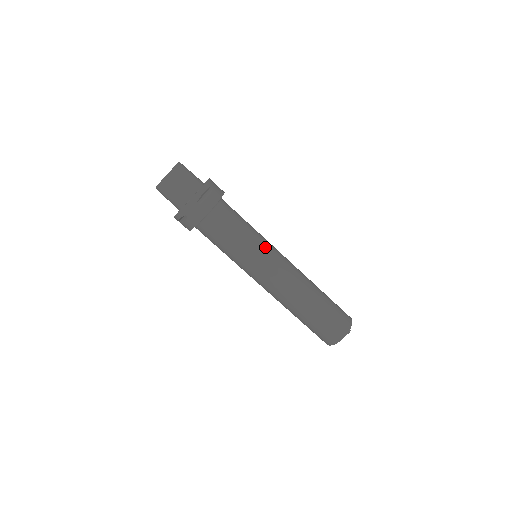
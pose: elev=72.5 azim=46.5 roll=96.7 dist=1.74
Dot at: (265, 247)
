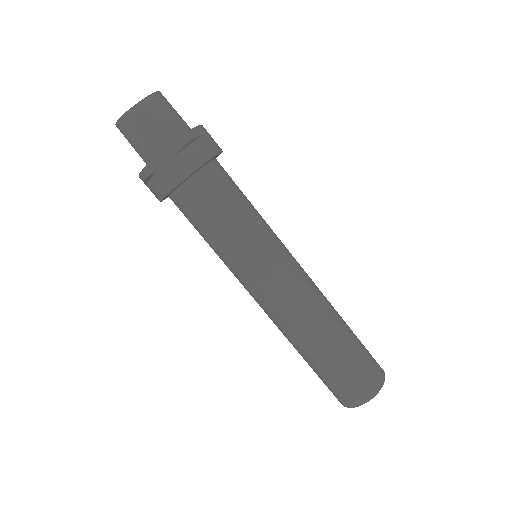
Dot at: (272, 243)
